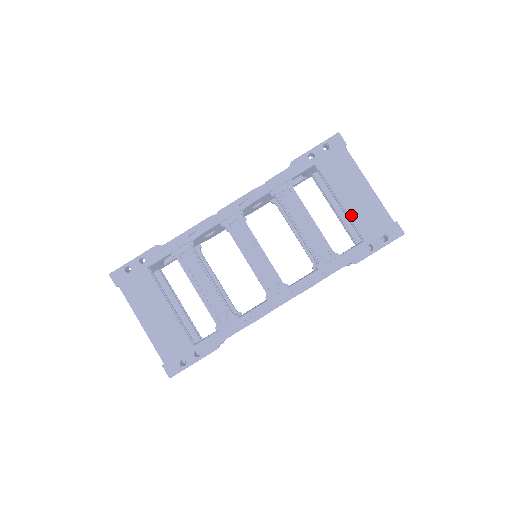
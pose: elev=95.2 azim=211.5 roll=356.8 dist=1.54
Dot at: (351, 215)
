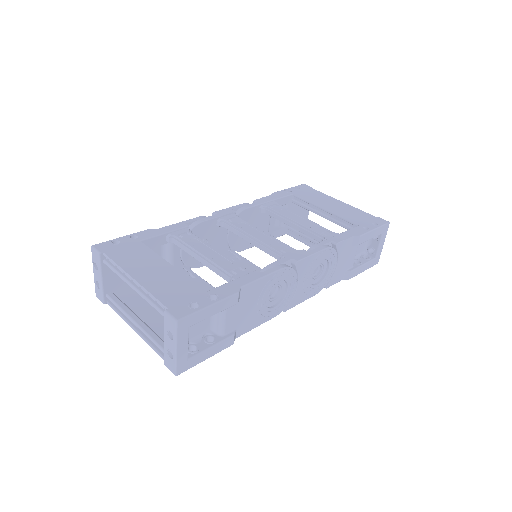
Dot at: (338, 214)
